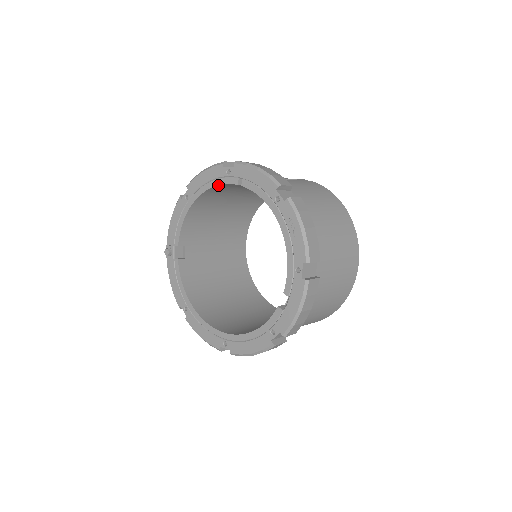
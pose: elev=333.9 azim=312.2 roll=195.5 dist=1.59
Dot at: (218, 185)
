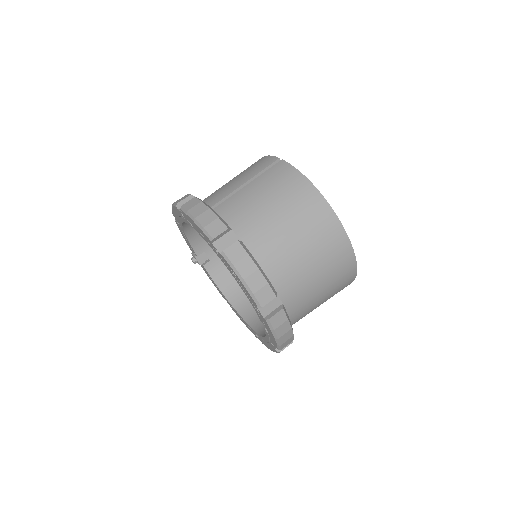
Dot at: occluded
